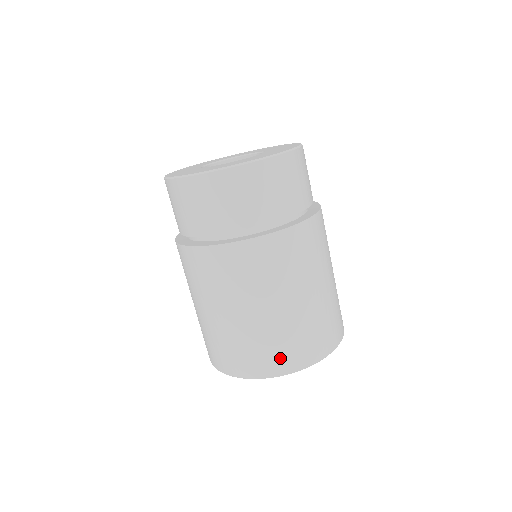
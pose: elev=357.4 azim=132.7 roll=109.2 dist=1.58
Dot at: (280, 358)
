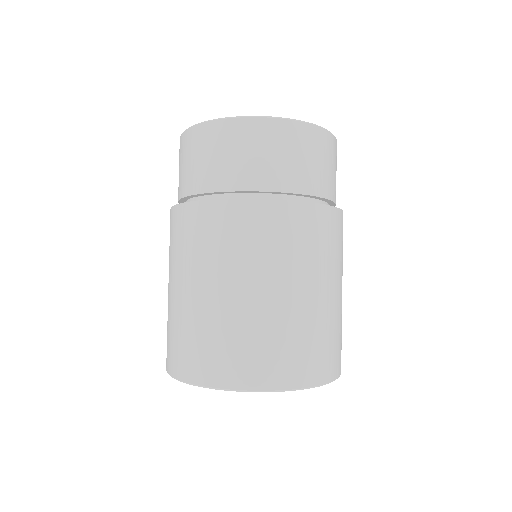
Dot at: (326, 359)
